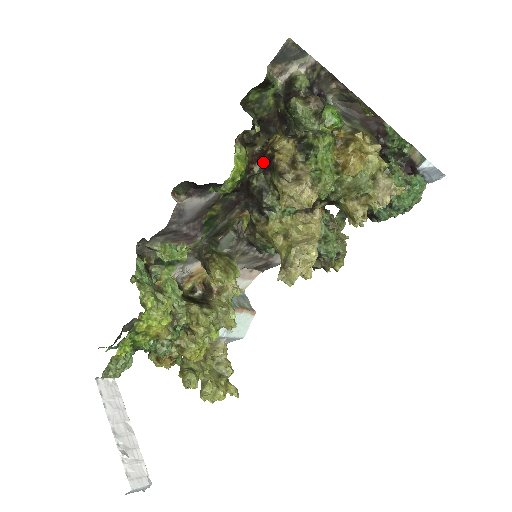
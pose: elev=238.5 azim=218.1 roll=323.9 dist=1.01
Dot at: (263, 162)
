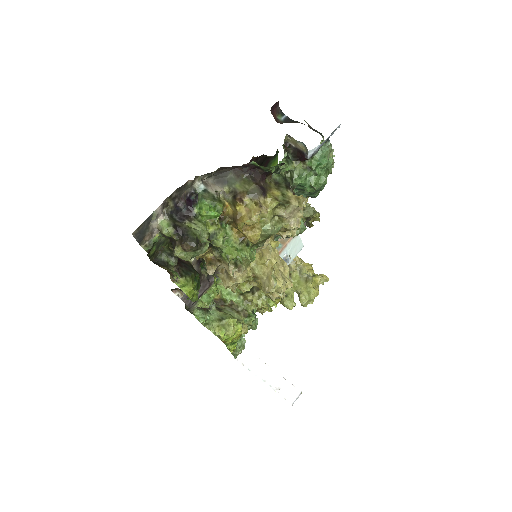
Dot at: occluded
